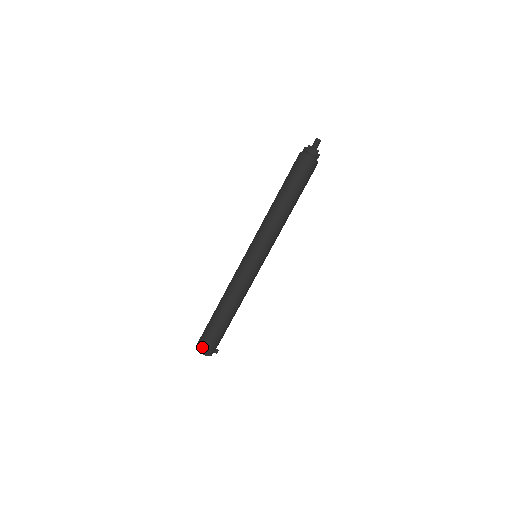
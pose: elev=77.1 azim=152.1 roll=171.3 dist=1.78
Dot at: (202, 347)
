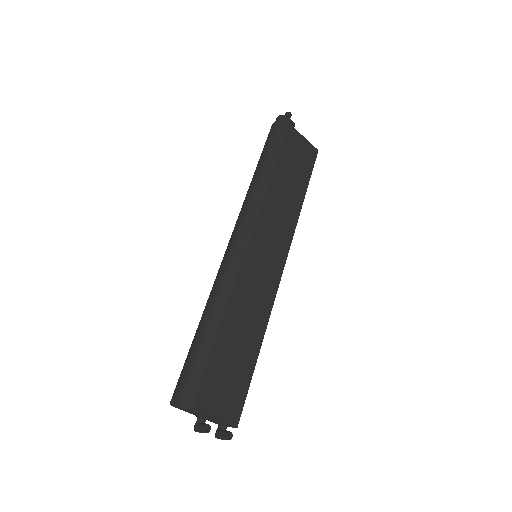
Dot at: (174, 392)
